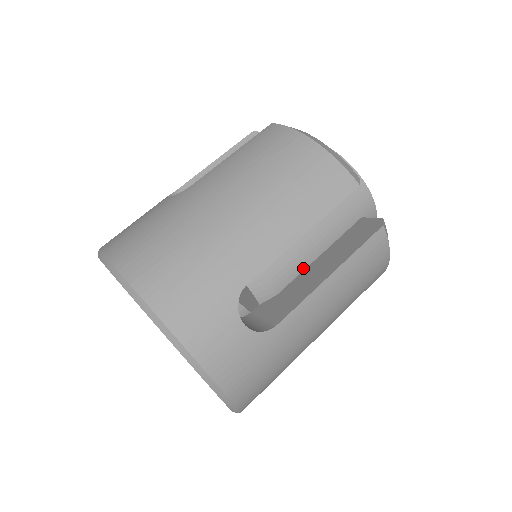
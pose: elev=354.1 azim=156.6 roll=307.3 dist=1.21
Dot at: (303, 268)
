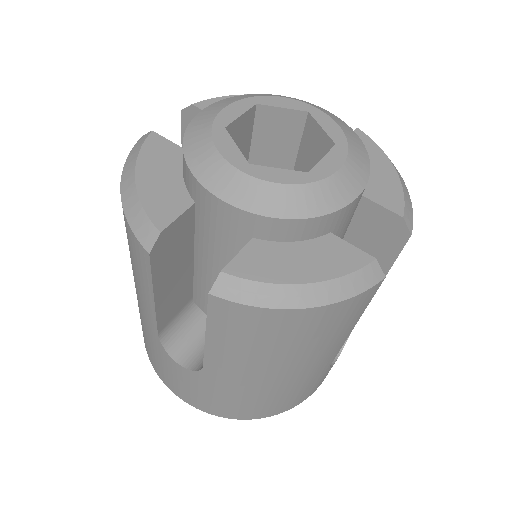
Dot at: occluded
